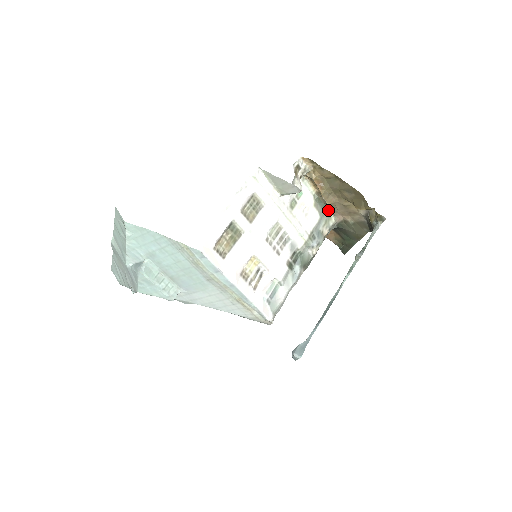
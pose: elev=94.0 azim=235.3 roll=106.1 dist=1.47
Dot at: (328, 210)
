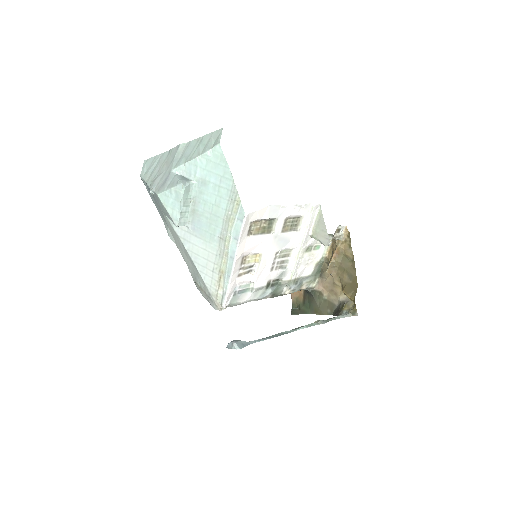
Dot at: (318, 275)
